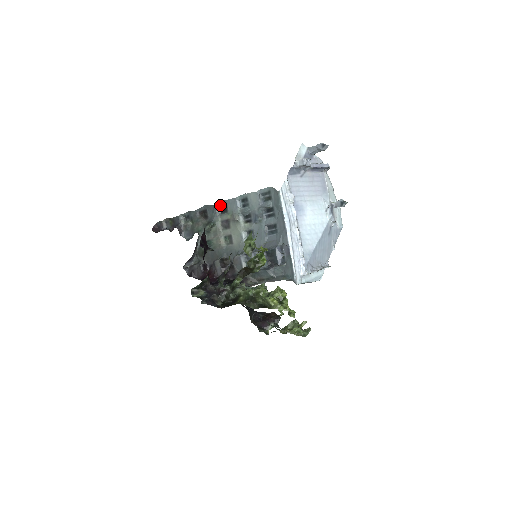
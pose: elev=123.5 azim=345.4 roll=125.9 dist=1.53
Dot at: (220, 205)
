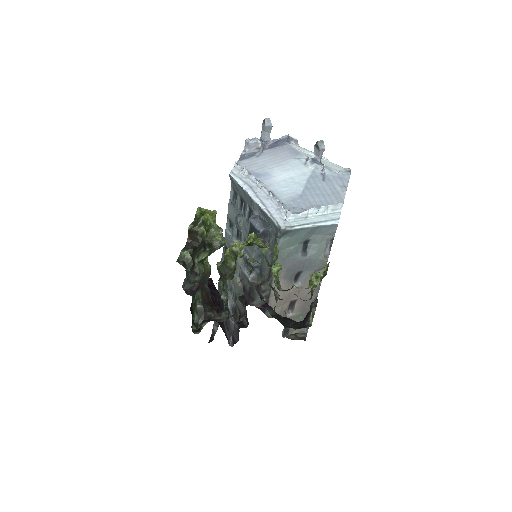
Dot at: occluded
